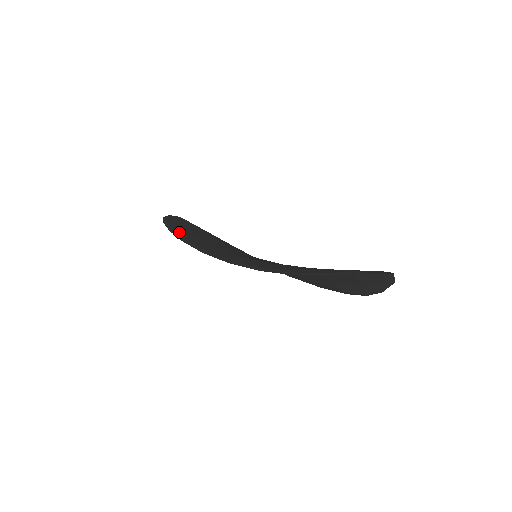
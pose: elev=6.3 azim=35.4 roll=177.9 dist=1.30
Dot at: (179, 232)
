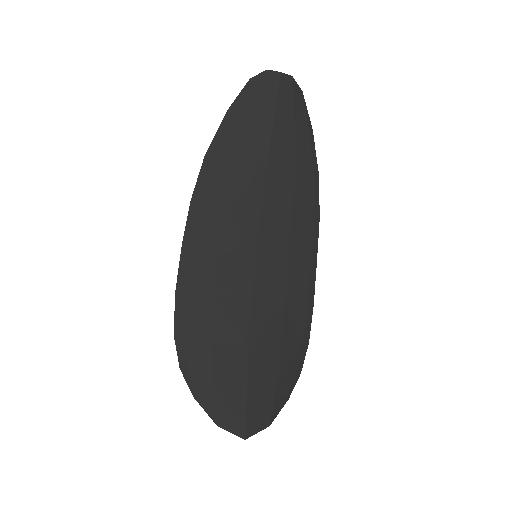
Dot at: (213, 164)
